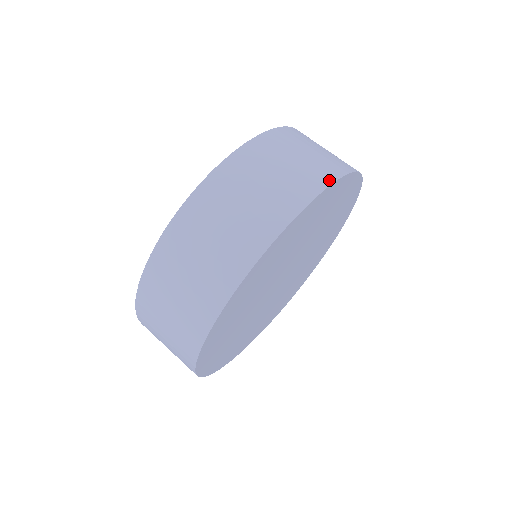
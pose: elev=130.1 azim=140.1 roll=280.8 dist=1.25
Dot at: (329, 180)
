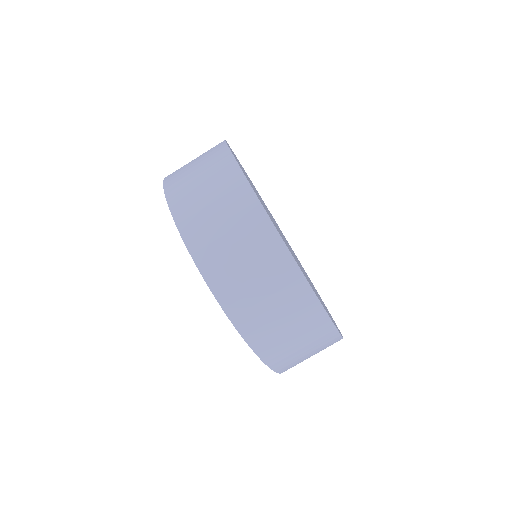
Dot at: (225, 150)
